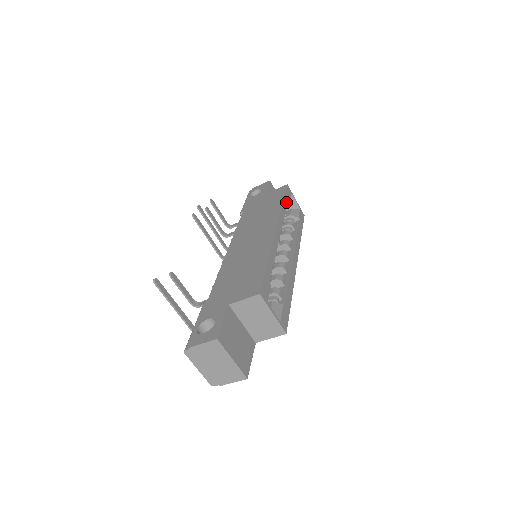
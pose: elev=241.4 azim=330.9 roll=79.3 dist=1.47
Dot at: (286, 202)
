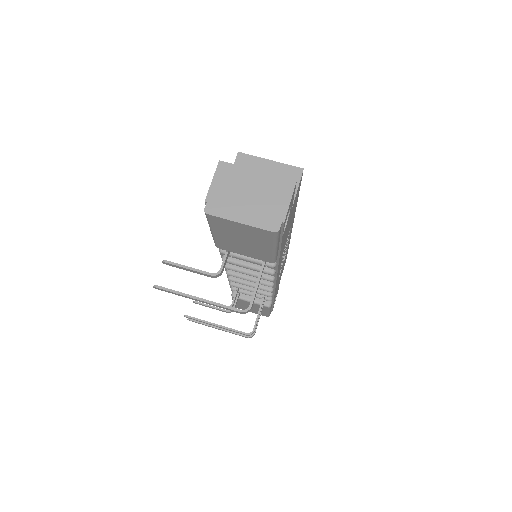
Dot at: occluded
